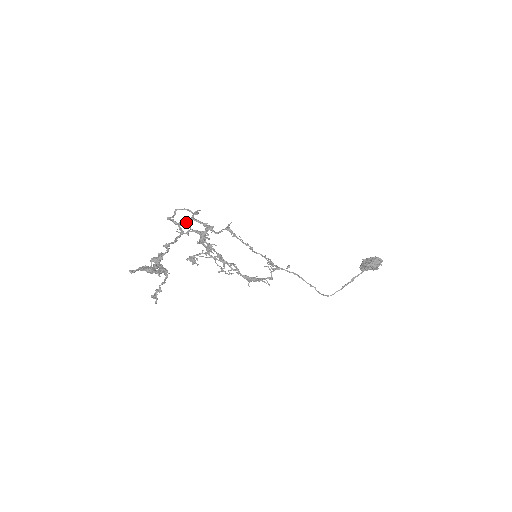
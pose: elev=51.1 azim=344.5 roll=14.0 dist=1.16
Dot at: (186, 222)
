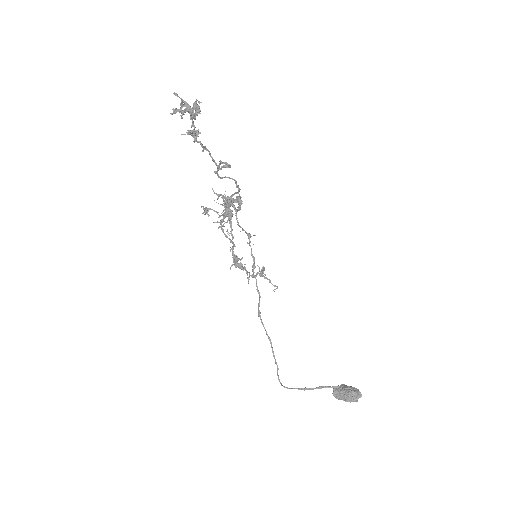
Dot at: (230, 165)
